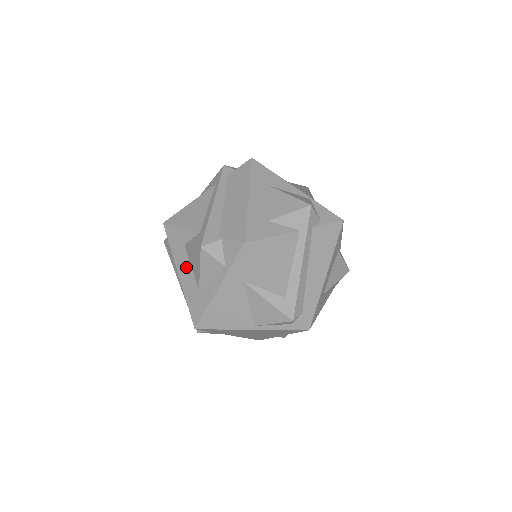
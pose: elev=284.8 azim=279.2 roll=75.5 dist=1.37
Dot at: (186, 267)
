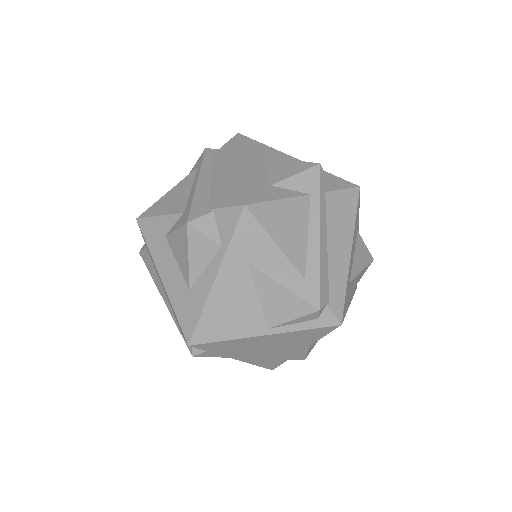
Dot at: (170, 264)
